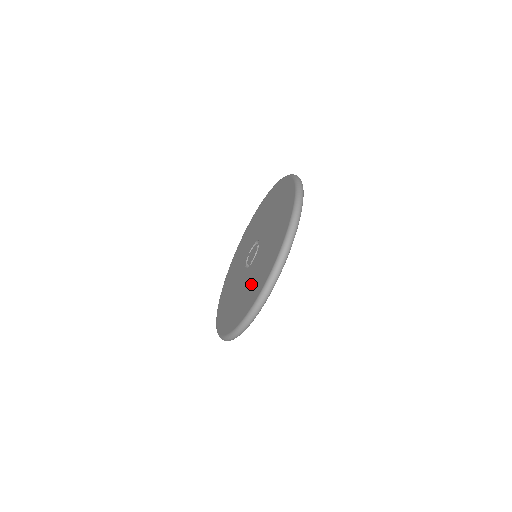
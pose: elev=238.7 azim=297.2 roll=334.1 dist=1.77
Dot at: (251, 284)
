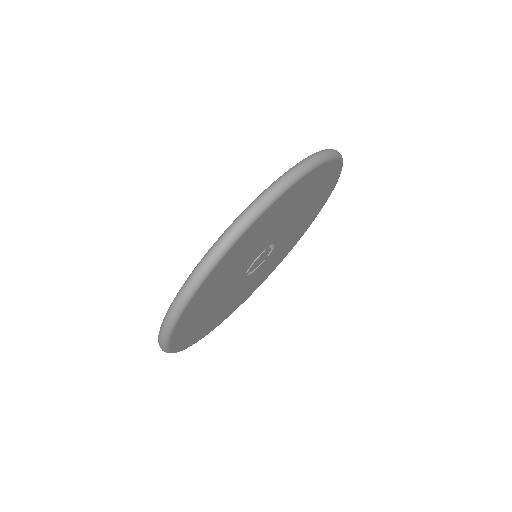
Dot at: occluded
